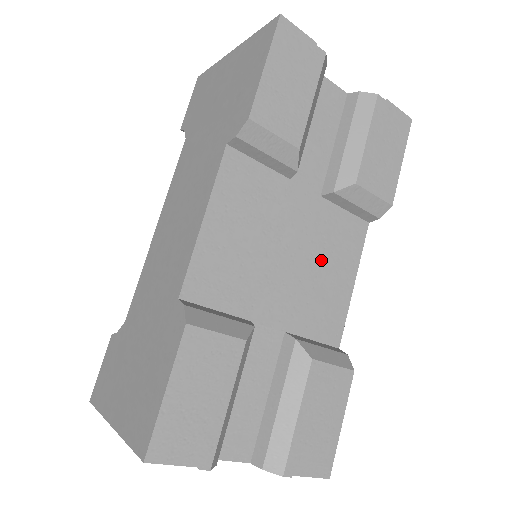
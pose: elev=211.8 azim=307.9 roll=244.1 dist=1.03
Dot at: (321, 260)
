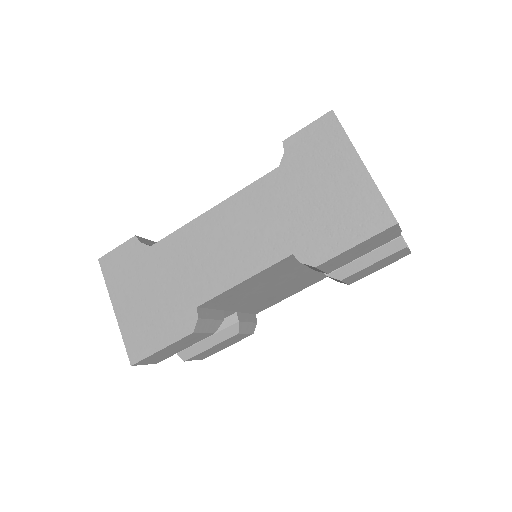
Dot at: (287, 289)
